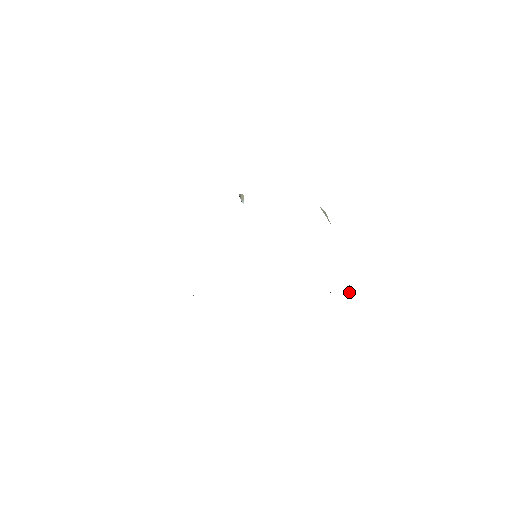
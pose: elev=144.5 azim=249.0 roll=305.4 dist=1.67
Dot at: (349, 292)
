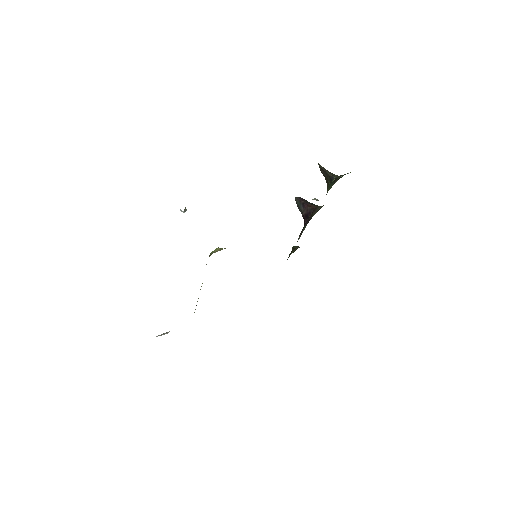
Dot at: occluded
